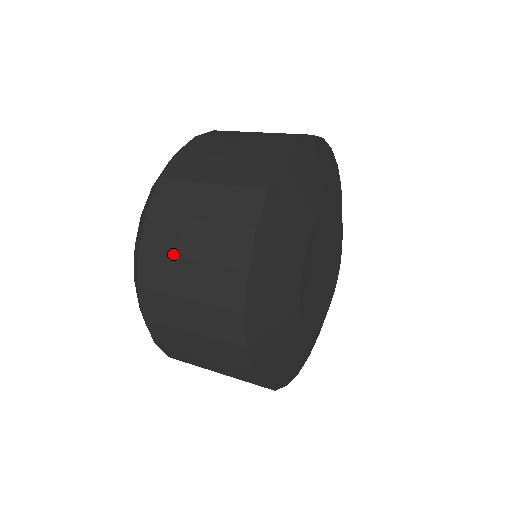
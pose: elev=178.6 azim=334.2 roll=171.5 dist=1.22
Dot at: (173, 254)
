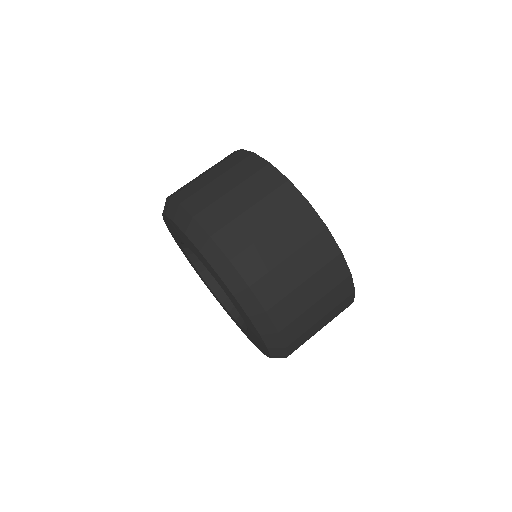
Dot at: (237, 215)
